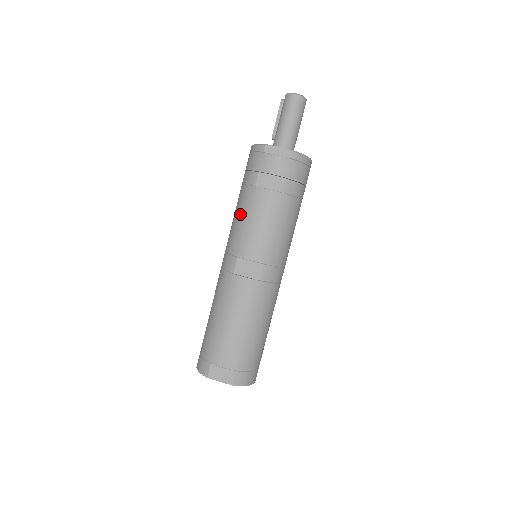
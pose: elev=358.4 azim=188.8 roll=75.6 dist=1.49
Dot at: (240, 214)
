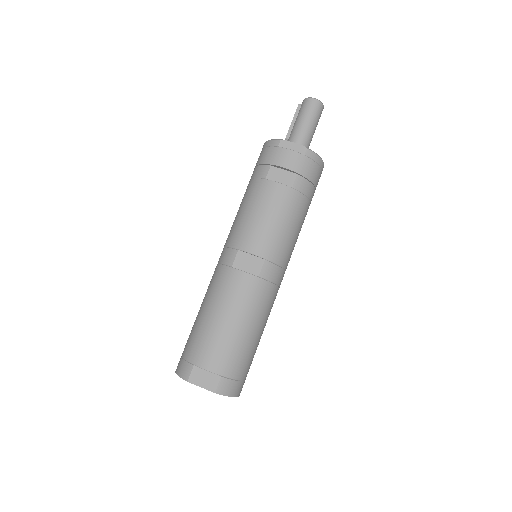
Dot at: (246, 206)
